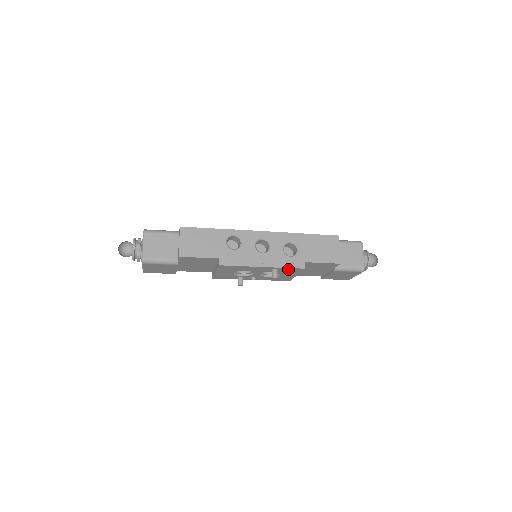
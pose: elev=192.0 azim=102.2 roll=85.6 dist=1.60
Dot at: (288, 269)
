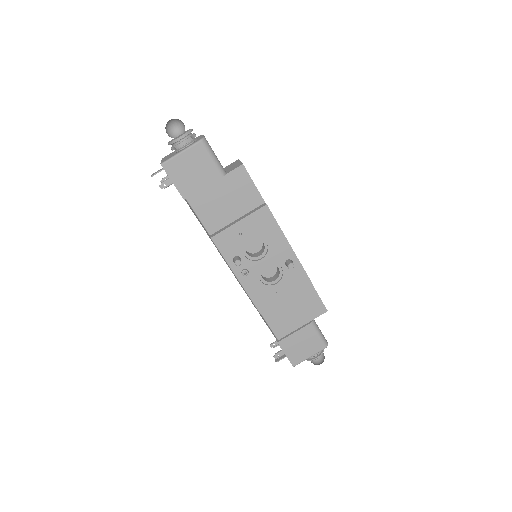
Dot at: (299, 272)
